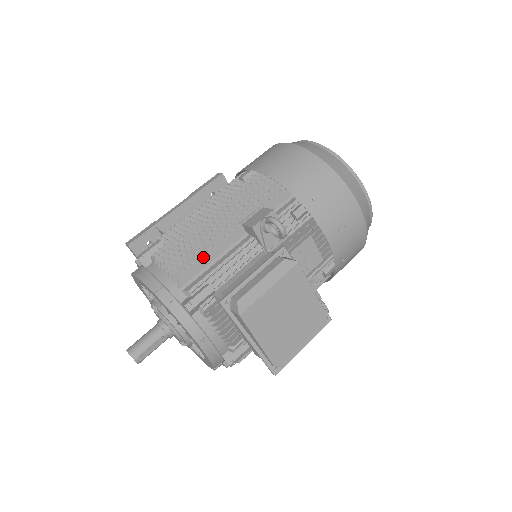
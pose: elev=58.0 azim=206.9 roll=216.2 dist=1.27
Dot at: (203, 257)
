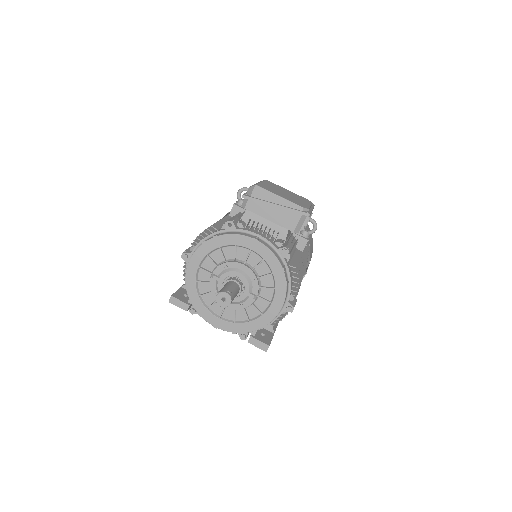
Dot at: (219, 222)
